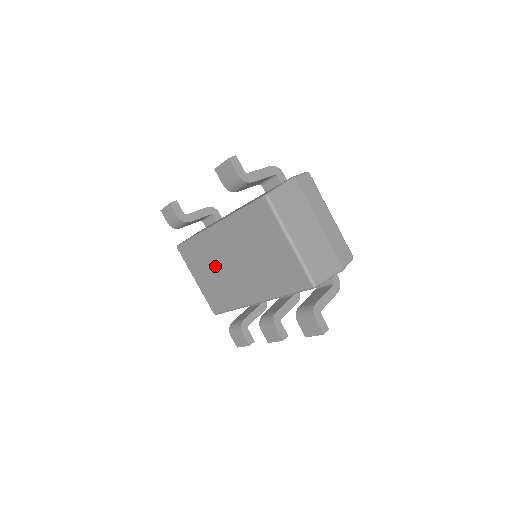
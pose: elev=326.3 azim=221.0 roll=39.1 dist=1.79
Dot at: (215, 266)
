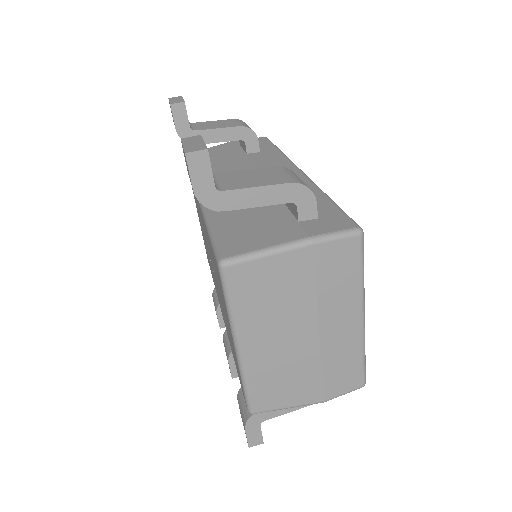
Dot at: occluded
